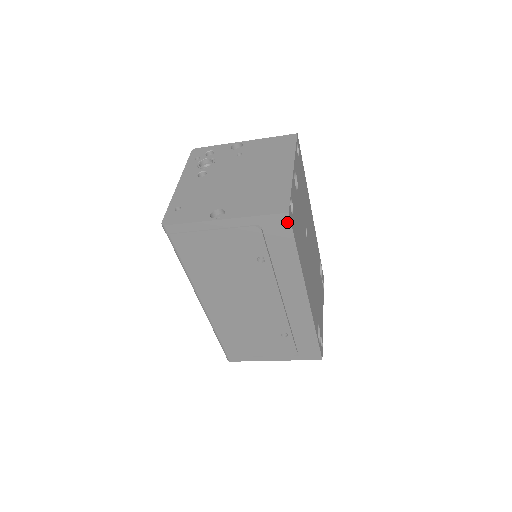
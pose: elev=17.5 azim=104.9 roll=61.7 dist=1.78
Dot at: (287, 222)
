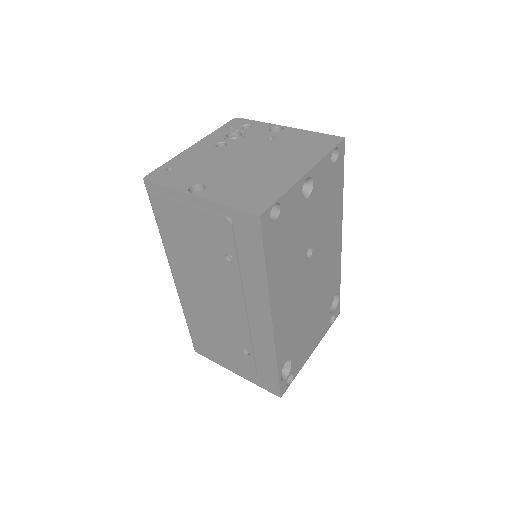
Dot at: (258, 227)
